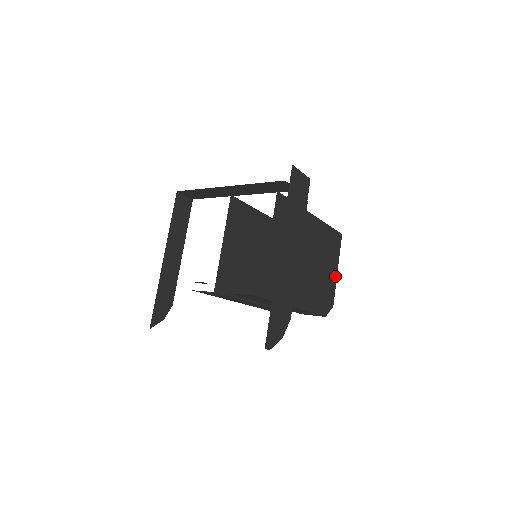
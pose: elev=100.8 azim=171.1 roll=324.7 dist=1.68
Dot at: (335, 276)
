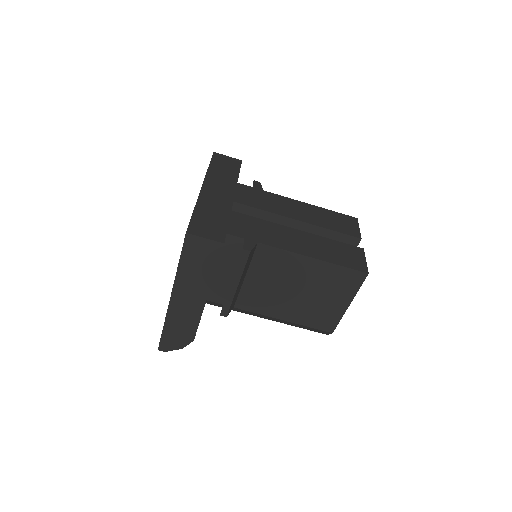
Dot at: (342, 309)
